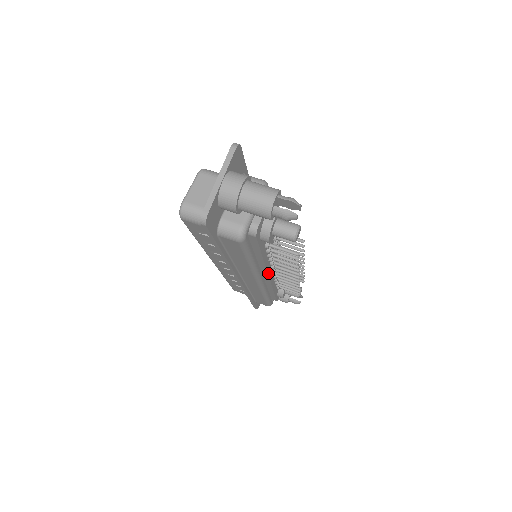
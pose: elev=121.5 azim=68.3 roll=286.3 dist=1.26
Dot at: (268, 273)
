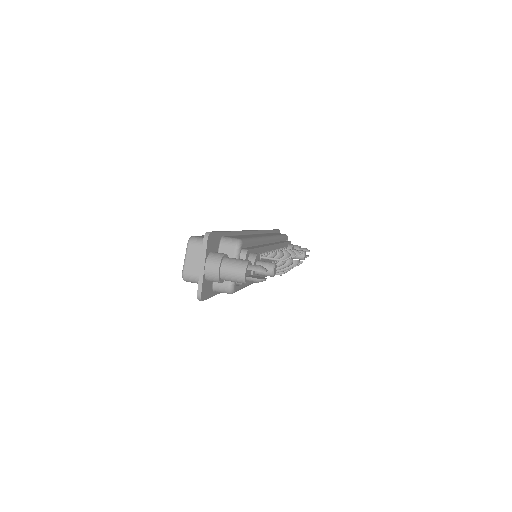
Dot at: occluded
